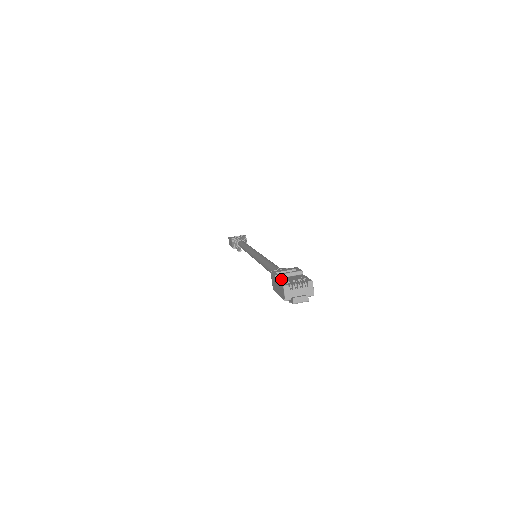
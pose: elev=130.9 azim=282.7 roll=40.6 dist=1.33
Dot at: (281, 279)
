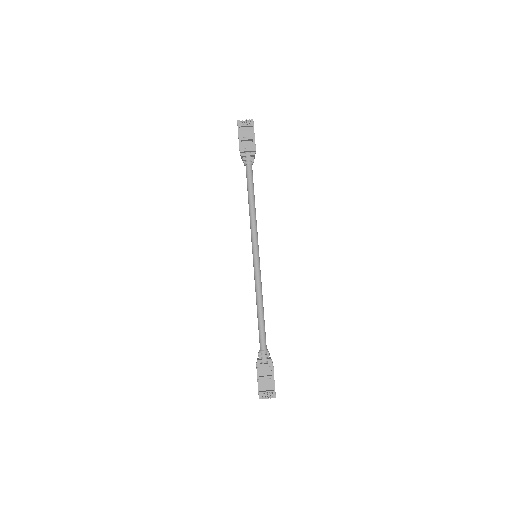
Dot at: (260, 383)
